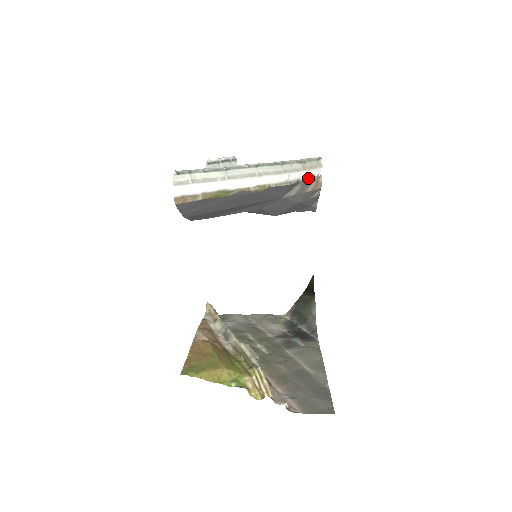
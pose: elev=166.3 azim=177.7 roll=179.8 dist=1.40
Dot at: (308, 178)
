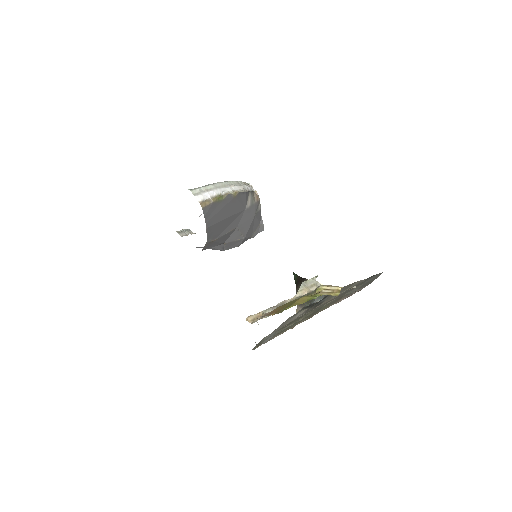
Dot at: (251, 190)
